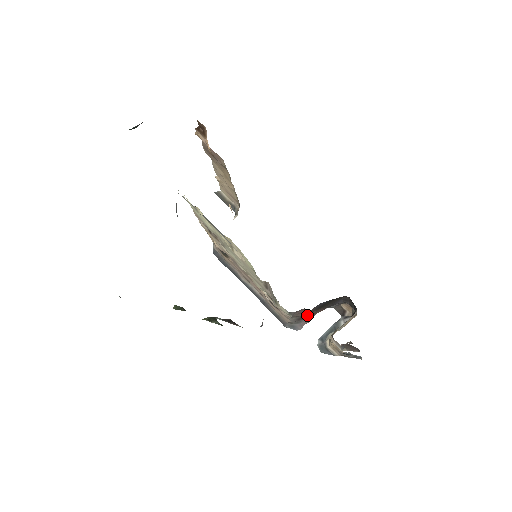
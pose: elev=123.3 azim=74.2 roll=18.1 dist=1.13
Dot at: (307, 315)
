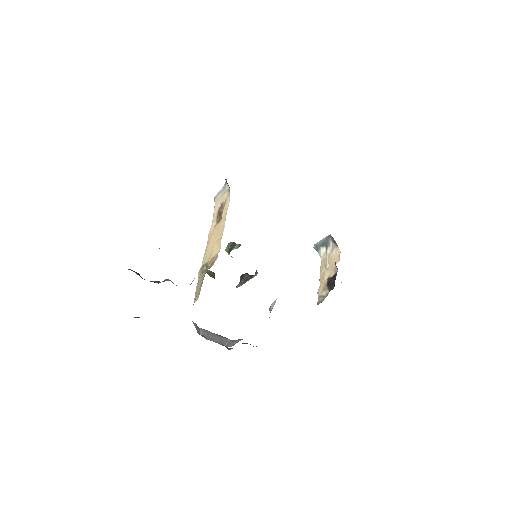
Dot at: occluded
